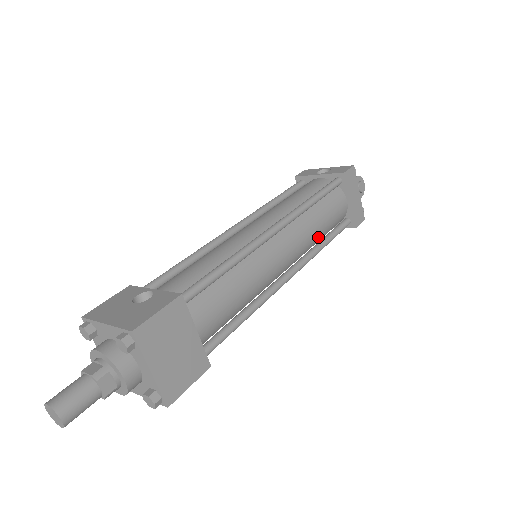
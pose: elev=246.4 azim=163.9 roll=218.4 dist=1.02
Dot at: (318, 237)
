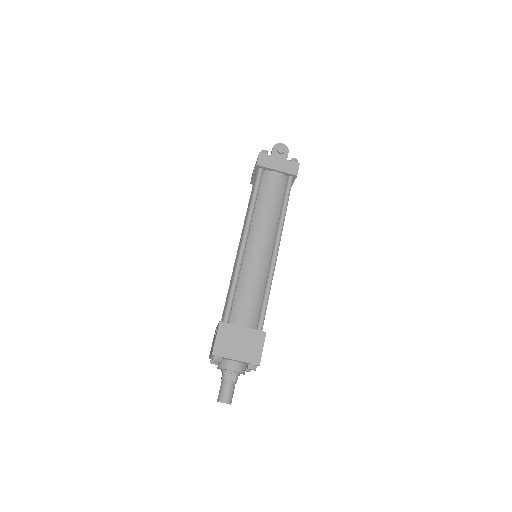
Dot at: (277, 211)
